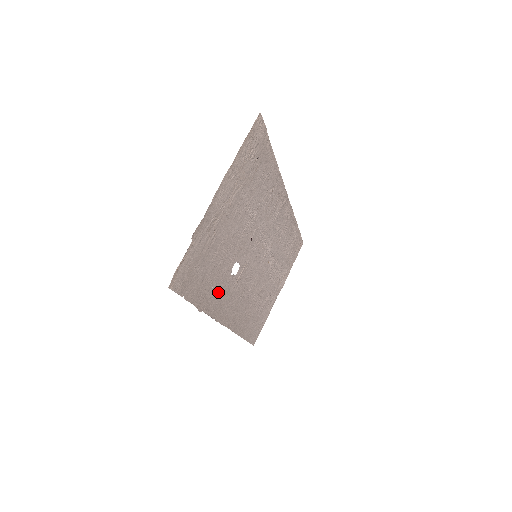
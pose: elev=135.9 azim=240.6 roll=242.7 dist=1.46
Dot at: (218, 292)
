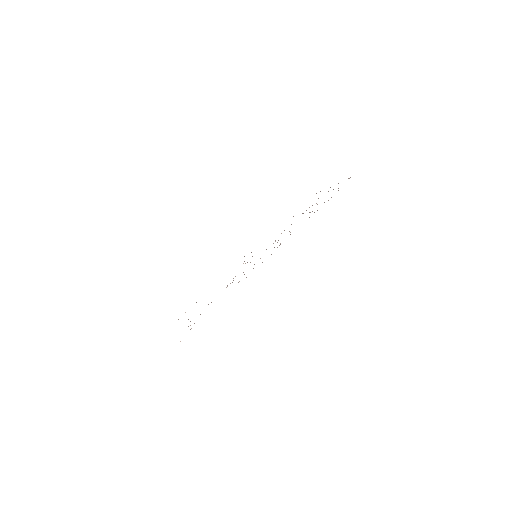
Dot at: occluded
